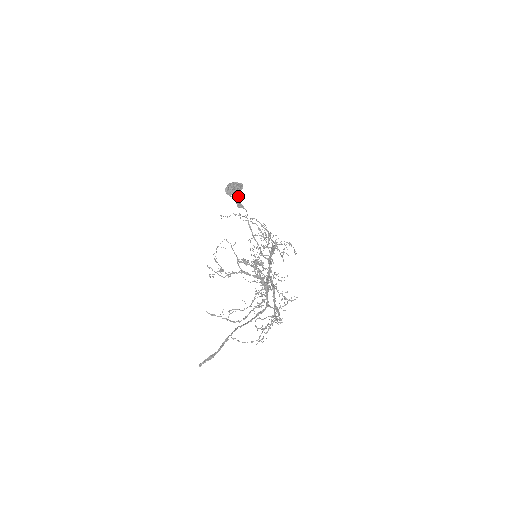
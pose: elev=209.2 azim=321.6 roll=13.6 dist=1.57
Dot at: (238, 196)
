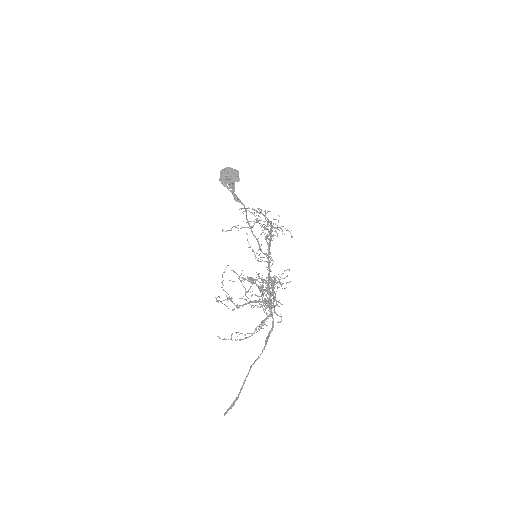
Dot at: (234, 184)
